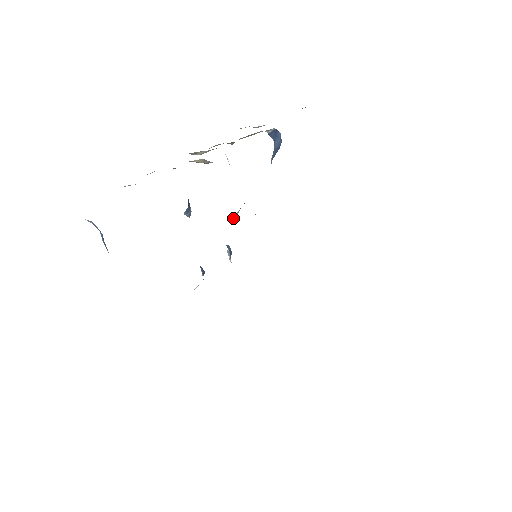
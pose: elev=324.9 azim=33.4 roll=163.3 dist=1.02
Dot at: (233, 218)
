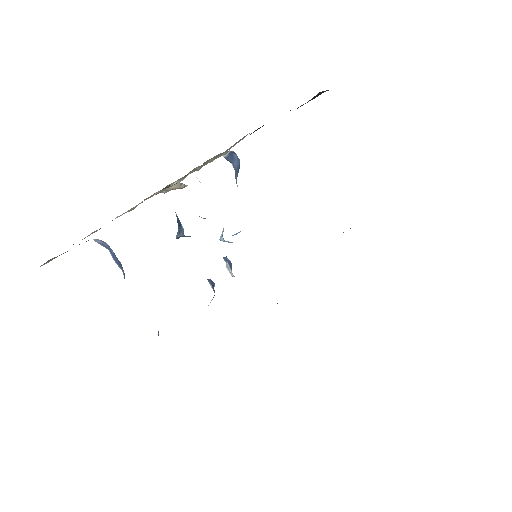
Dot at: (220, 239)
